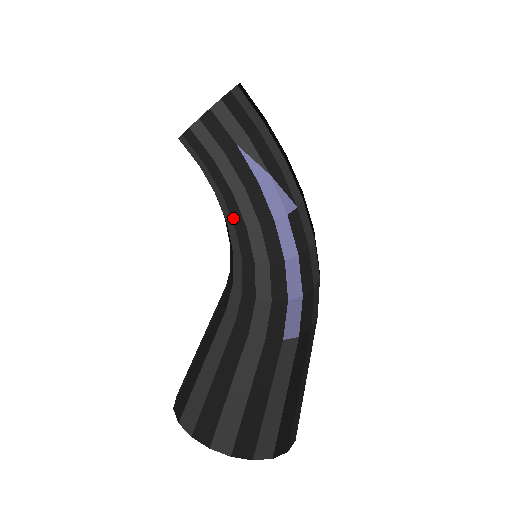
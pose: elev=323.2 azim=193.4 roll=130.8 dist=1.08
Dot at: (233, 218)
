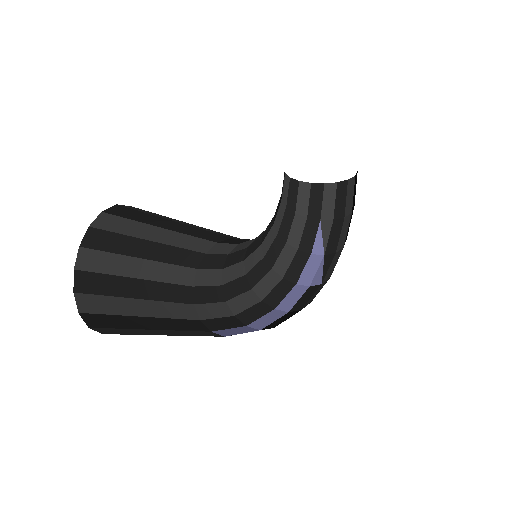
Dot at: (269, 252)
